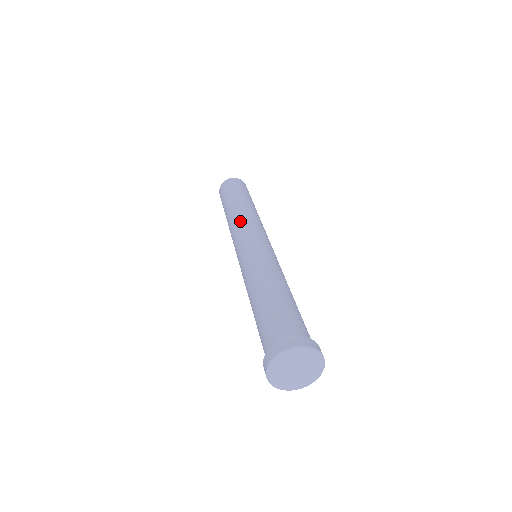
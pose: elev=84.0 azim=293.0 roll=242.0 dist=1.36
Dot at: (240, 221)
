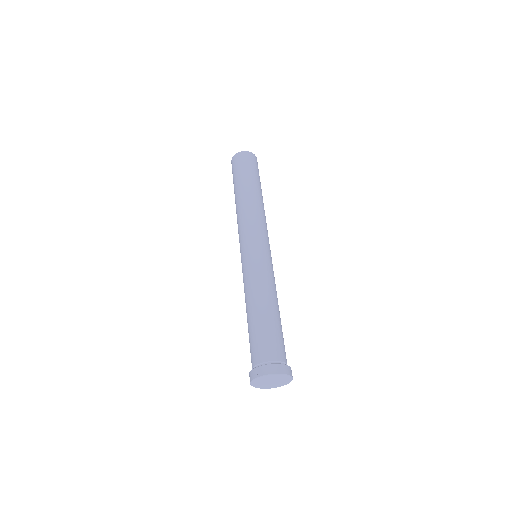
Dot at: (240, 222)
